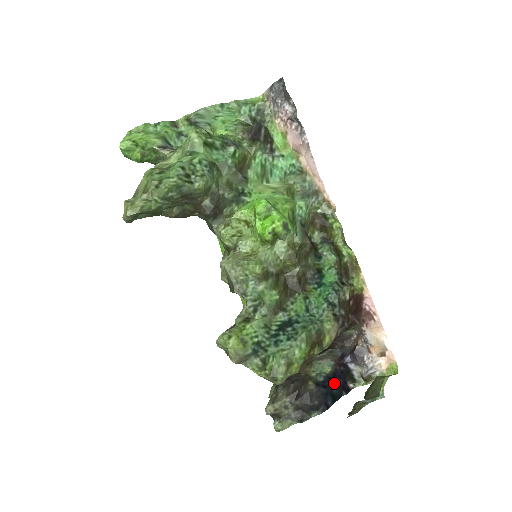
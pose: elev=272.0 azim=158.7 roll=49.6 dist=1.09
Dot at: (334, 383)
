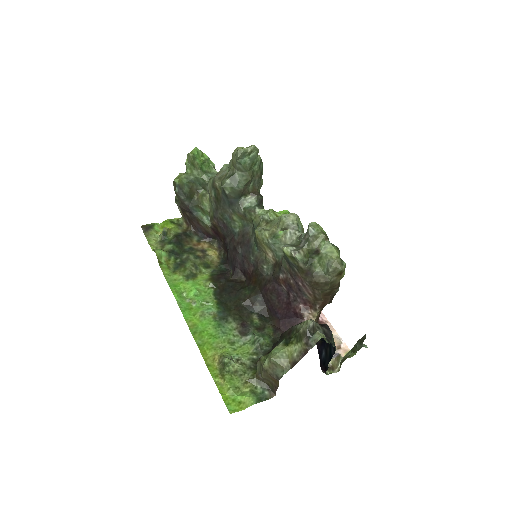
Dot at: (326, 345)
